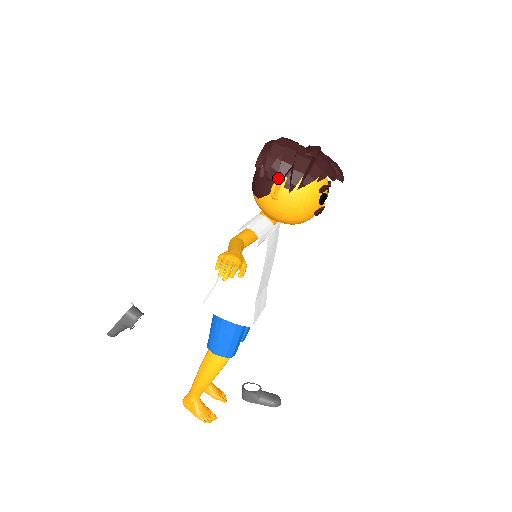
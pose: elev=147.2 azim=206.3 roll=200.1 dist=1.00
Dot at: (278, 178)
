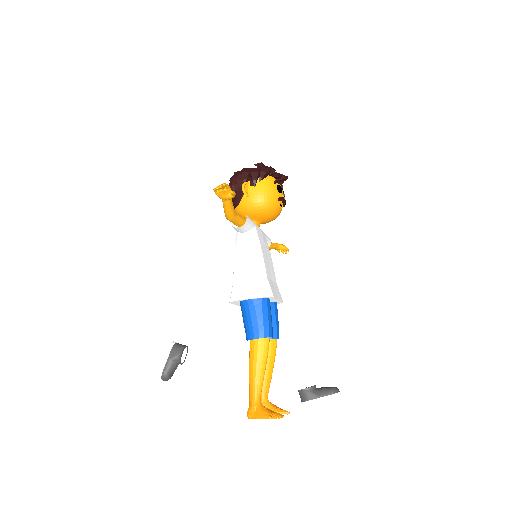
Dot at: (244, 182)
